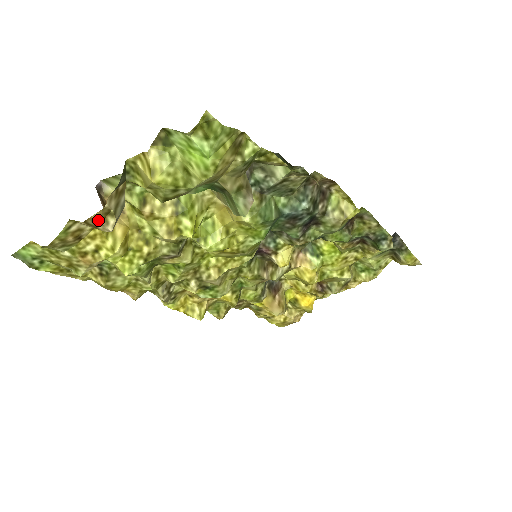
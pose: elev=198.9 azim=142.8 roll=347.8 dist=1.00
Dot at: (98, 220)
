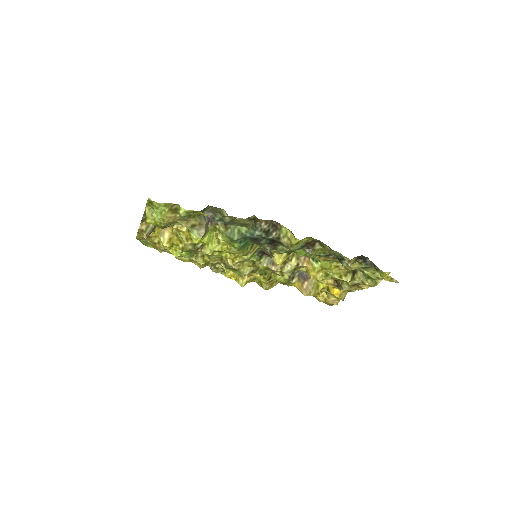
Dot at: (140, 233)
